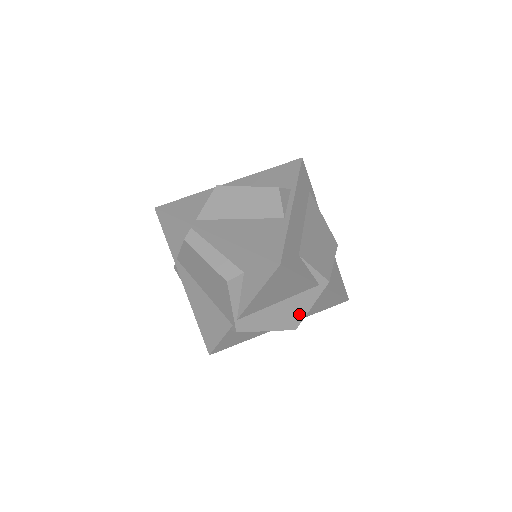
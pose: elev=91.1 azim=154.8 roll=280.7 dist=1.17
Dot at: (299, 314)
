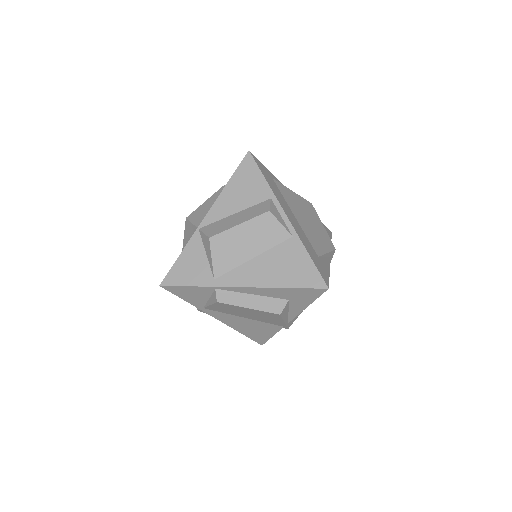
Dot at: occluded
